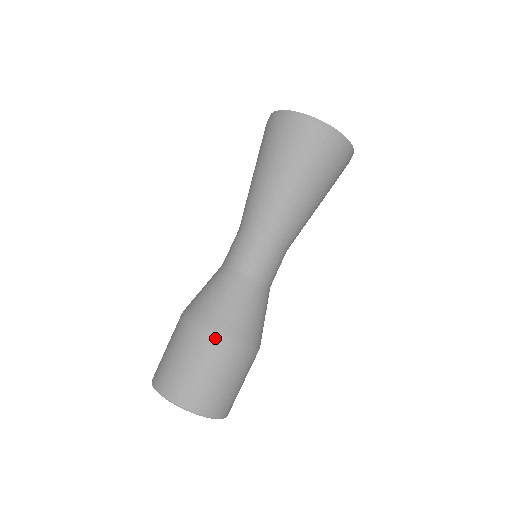
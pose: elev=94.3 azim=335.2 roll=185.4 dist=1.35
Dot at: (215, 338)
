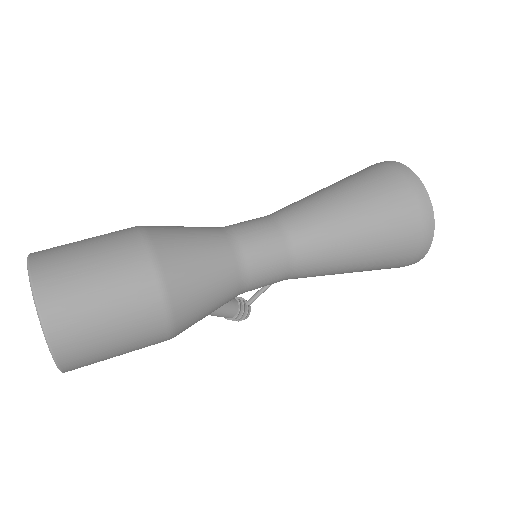
Dot at: (145, 249)
